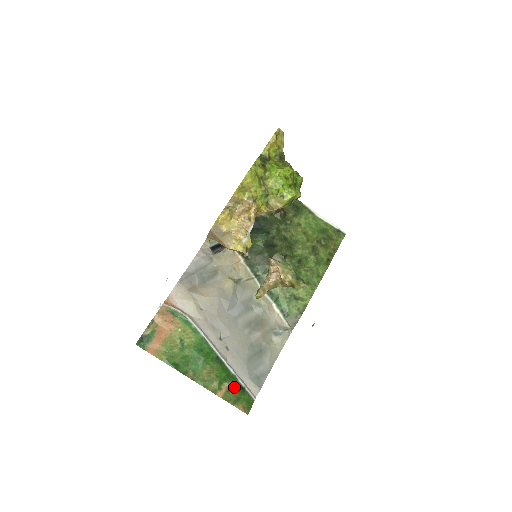
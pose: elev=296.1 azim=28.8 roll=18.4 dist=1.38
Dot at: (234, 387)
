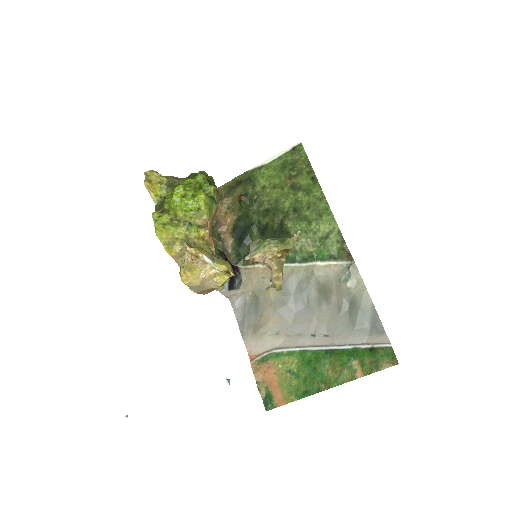
Dot at: (363, 357)
